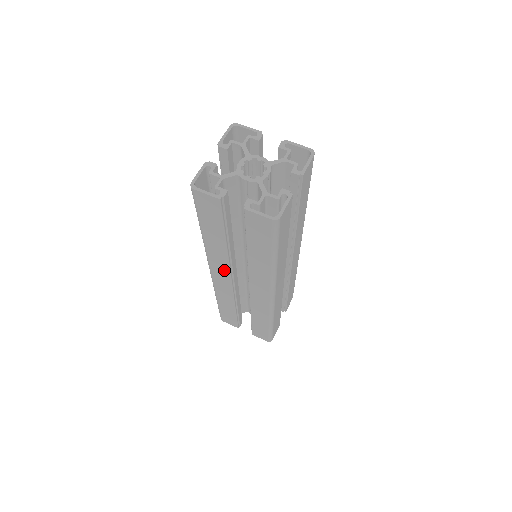
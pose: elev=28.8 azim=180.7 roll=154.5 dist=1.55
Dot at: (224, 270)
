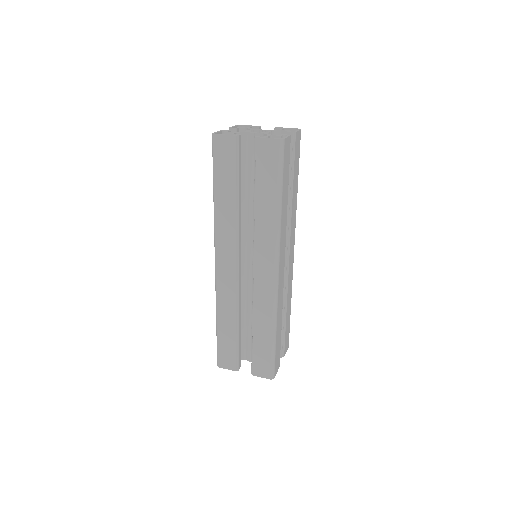
Dot at: (230, 250)
